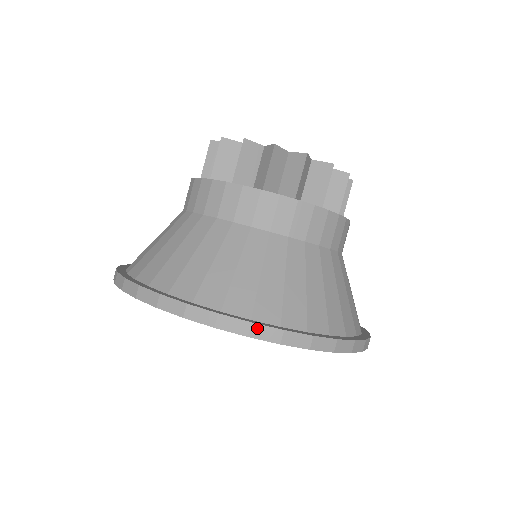
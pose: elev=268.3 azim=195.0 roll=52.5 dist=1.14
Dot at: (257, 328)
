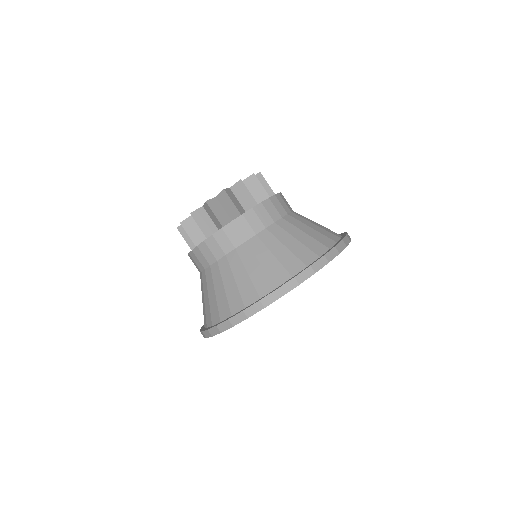
Dot at: (220, 326)
